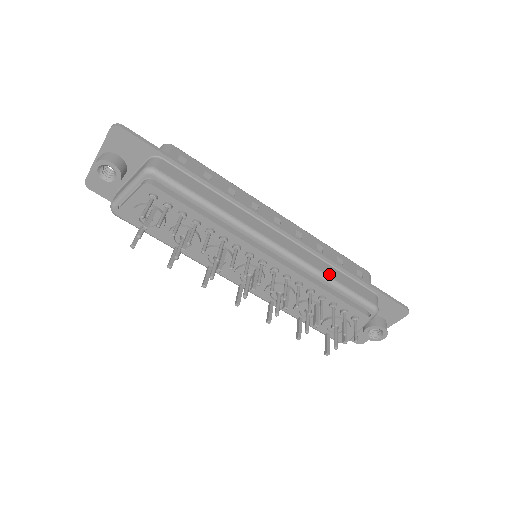
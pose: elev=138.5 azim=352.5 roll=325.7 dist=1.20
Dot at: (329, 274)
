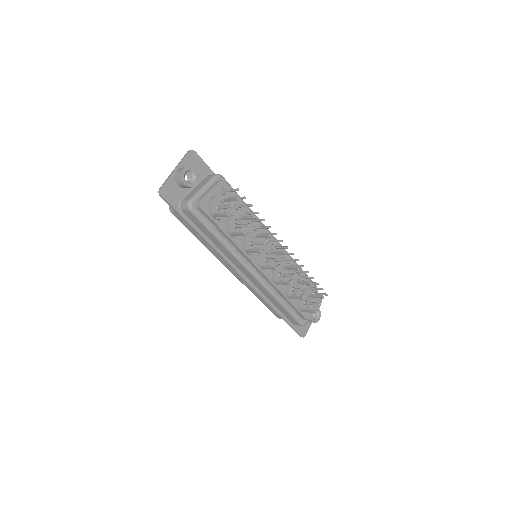
Dot at: occluded
